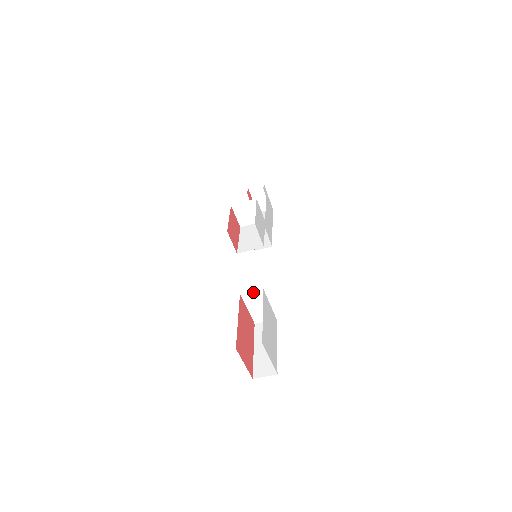
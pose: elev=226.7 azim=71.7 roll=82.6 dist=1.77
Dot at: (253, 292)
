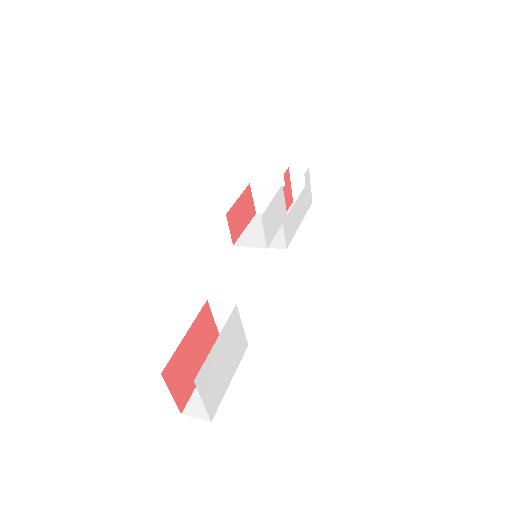
Dot at: (224, 303)
